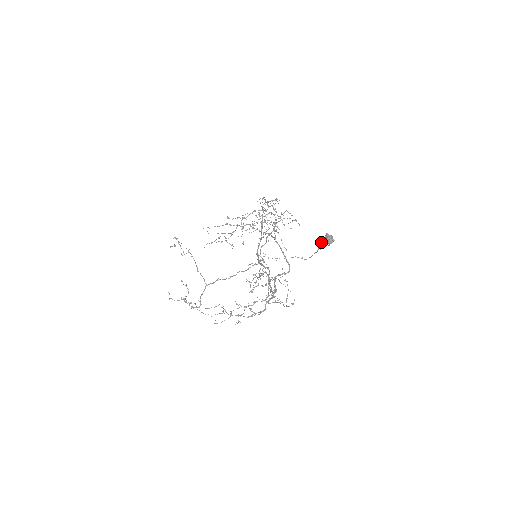
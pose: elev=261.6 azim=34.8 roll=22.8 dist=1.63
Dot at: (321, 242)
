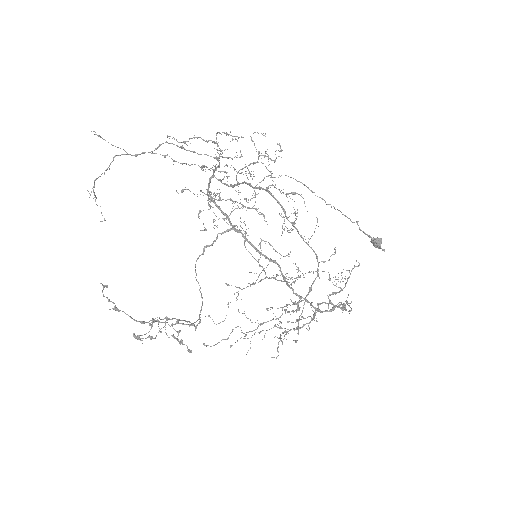
Dot at: (350, 220)
